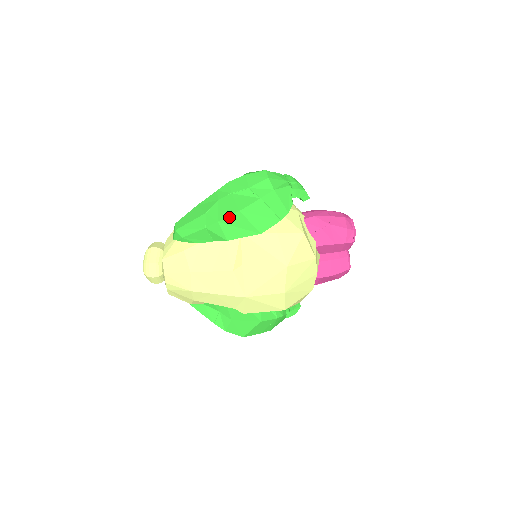
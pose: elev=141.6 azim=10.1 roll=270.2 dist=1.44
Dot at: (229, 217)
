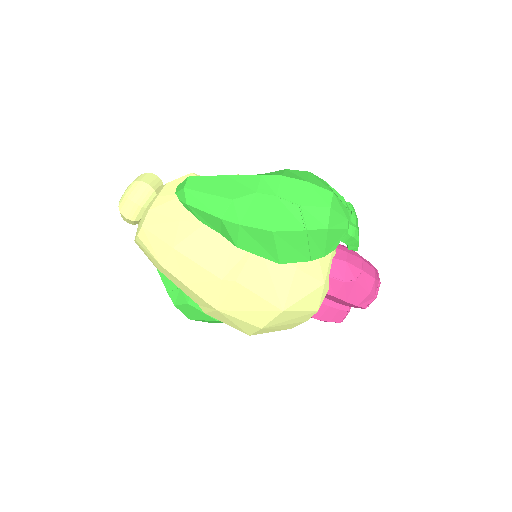
Dot at: (256, 229)
